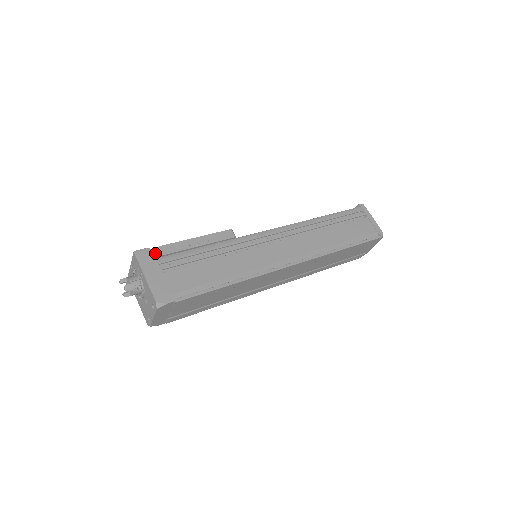
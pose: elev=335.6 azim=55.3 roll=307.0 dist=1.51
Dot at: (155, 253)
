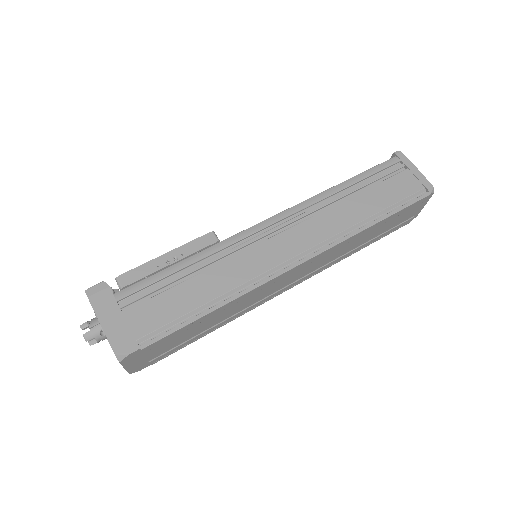
Dot at: occluded
